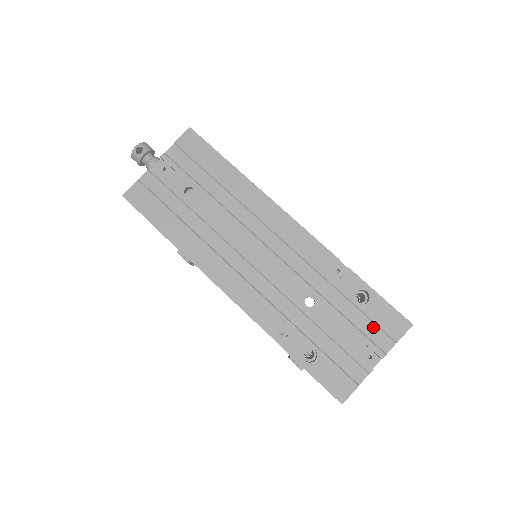
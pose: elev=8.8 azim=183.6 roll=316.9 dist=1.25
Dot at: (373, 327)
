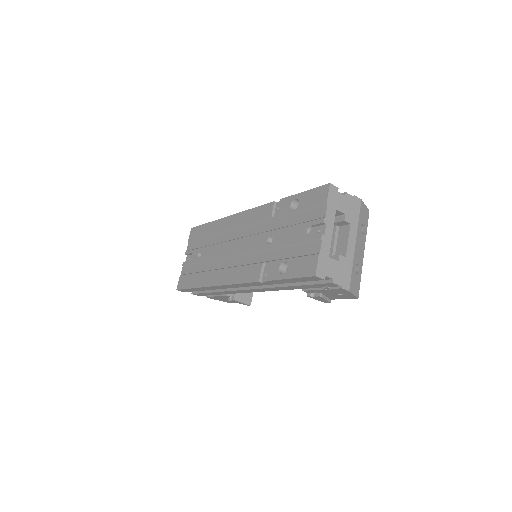
Dot at: (309, 212)
